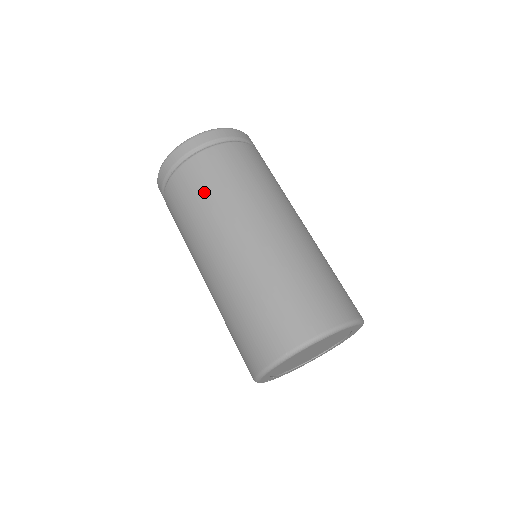
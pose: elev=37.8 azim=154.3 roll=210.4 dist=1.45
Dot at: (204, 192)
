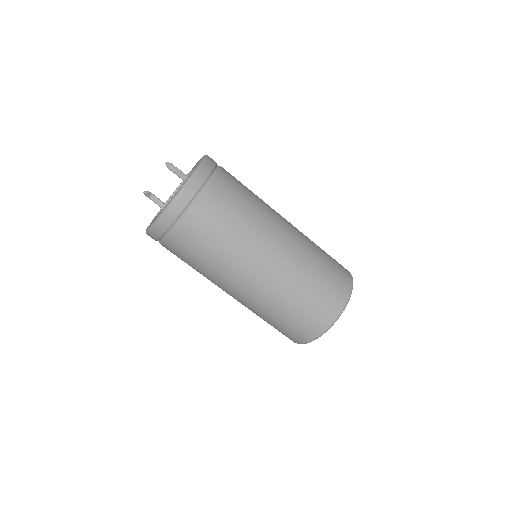
Dot at: (202, 255)
